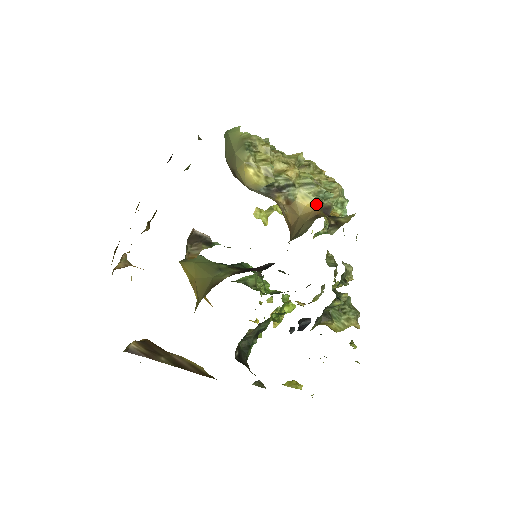
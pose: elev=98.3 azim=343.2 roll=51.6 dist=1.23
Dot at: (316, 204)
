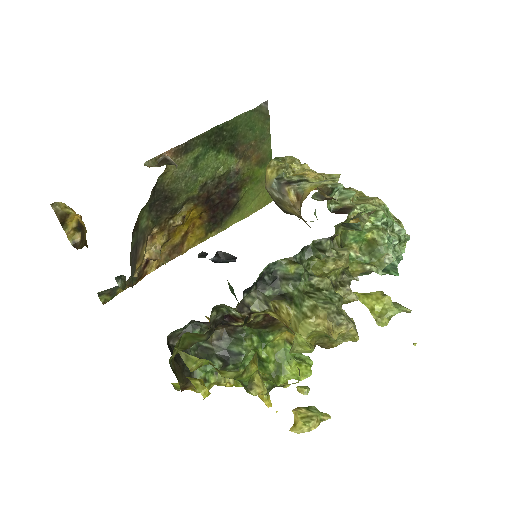
Dot at: (319, 187)
